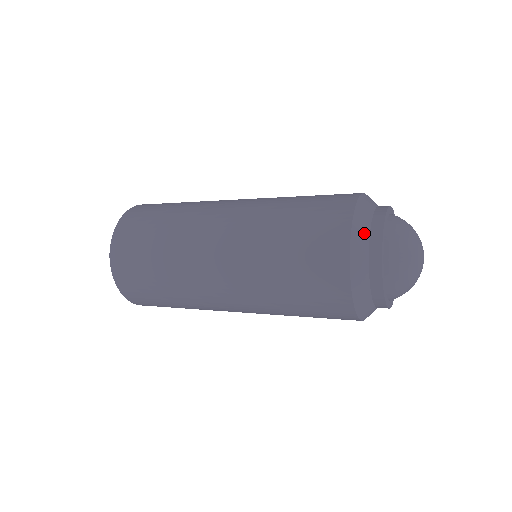
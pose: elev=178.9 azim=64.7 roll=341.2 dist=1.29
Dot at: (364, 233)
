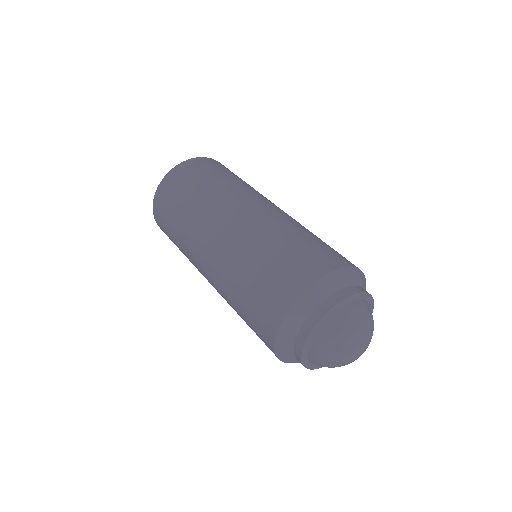
Dot at: (315, 300)
